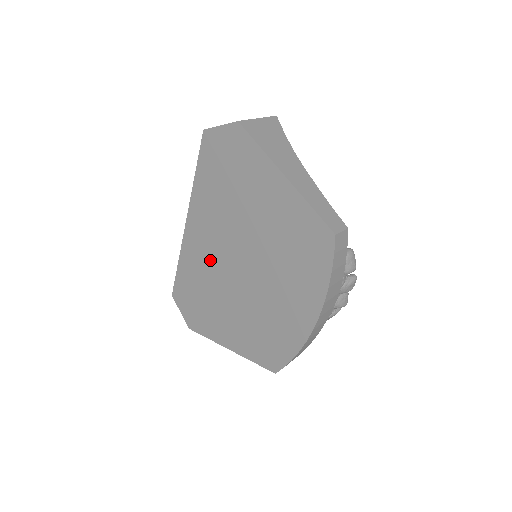
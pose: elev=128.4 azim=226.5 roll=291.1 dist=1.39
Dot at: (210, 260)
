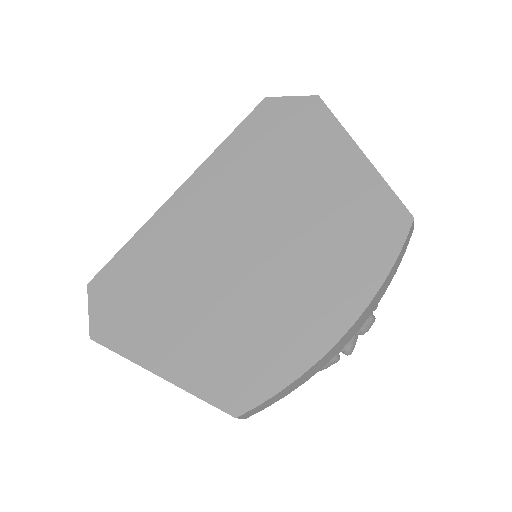
Dot at: (195, 237)
